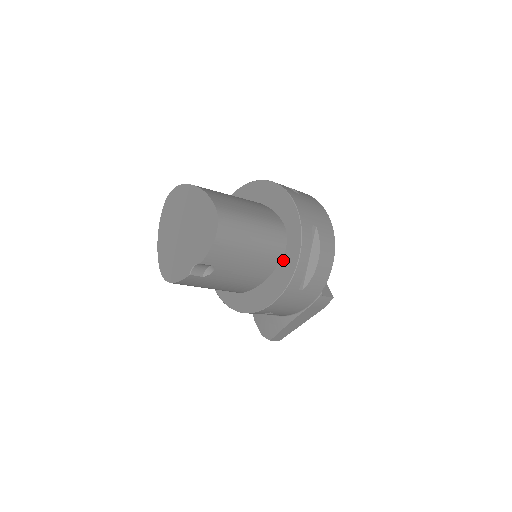
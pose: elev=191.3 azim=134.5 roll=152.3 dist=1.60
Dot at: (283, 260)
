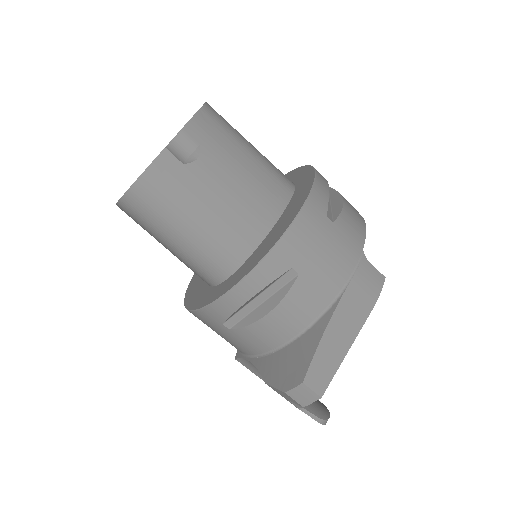
Dot at: (295, 193)
